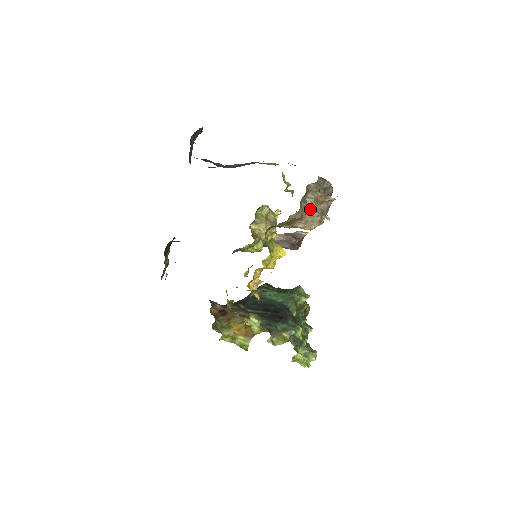
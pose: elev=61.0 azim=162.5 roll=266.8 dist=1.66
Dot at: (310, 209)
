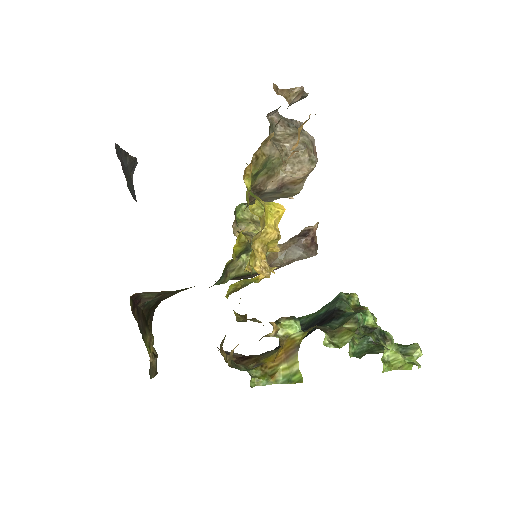
Dot at: (289, 149)
